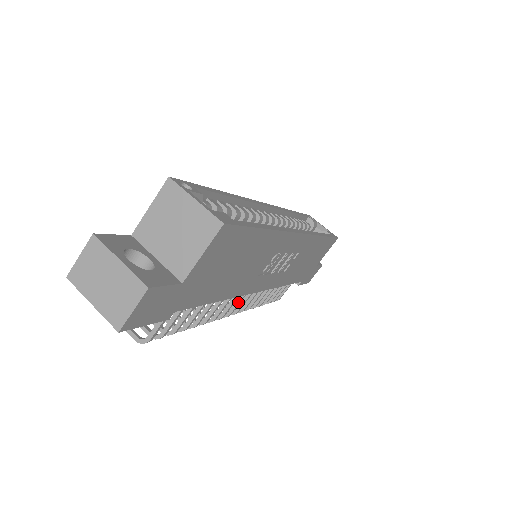
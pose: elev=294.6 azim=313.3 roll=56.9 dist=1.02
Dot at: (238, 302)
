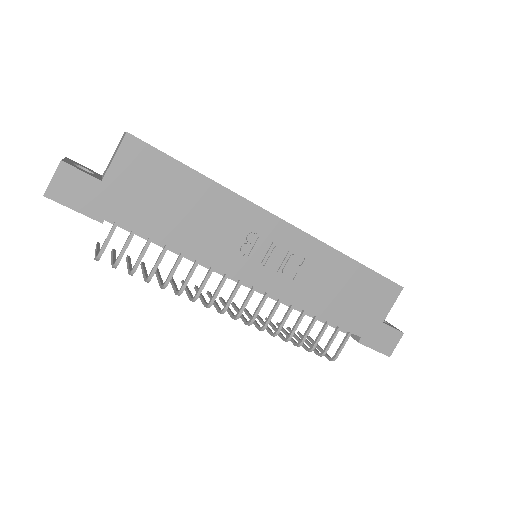
Dot at: (231, 294)
